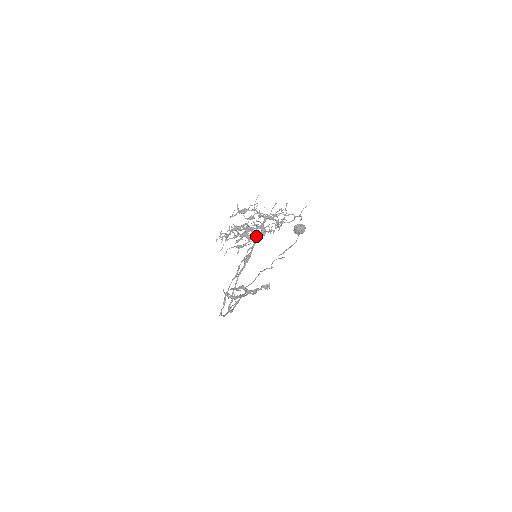
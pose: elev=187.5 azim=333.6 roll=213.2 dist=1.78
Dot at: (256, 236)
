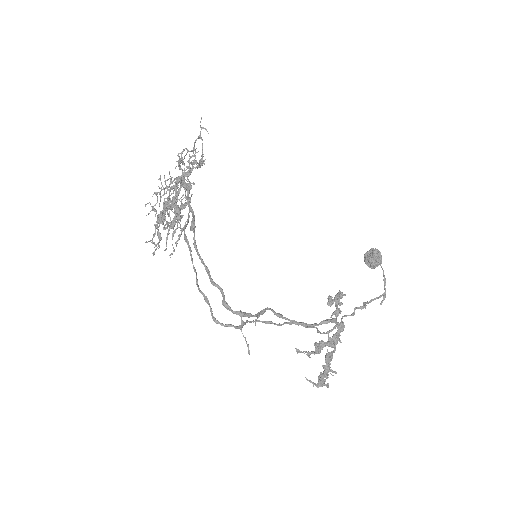
Dot at: (174, 190)
